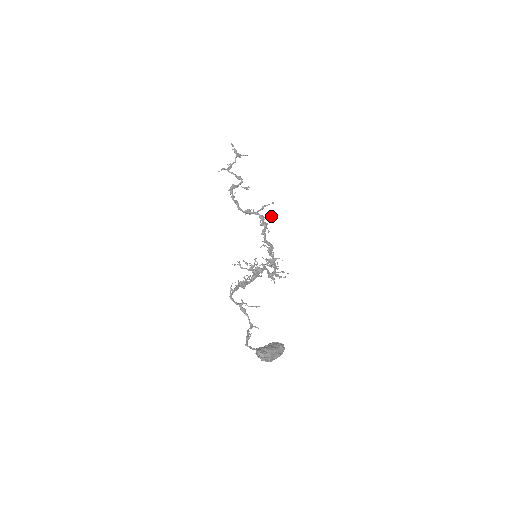
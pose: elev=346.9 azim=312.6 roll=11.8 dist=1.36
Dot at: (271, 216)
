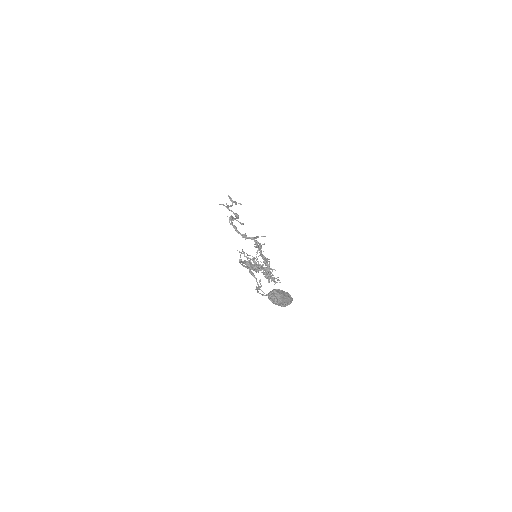
Dot at: (264, 244)
